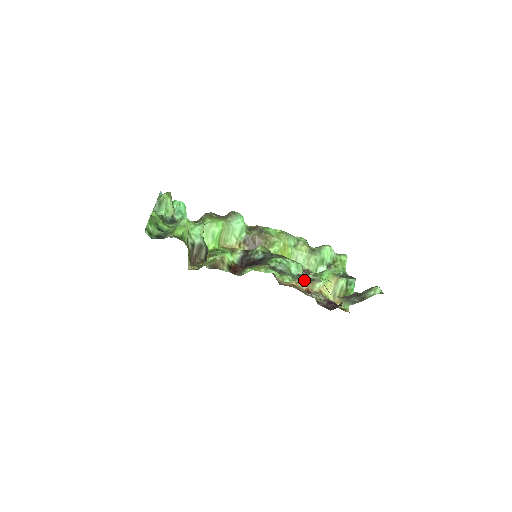
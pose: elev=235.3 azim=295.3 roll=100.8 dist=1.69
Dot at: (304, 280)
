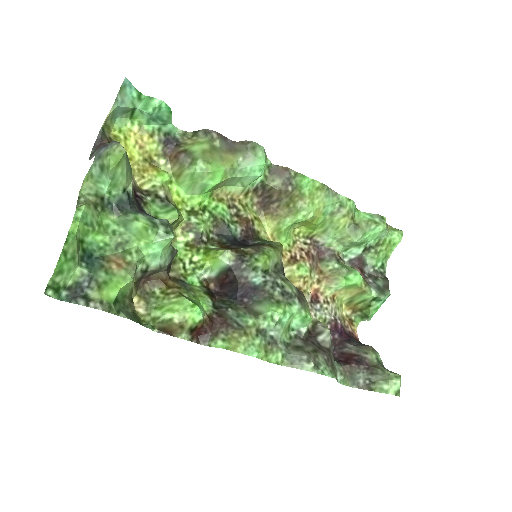
Dot at: (320, 268)
